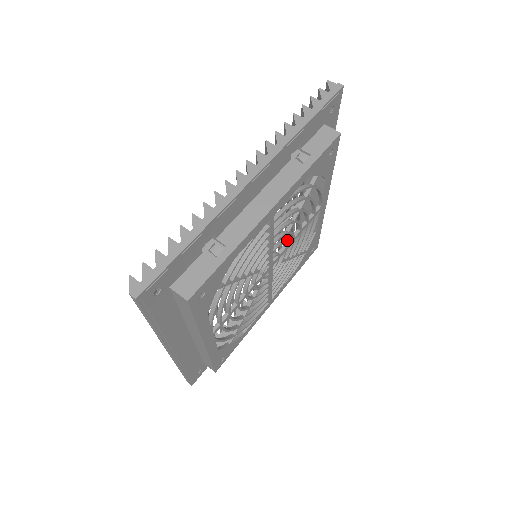
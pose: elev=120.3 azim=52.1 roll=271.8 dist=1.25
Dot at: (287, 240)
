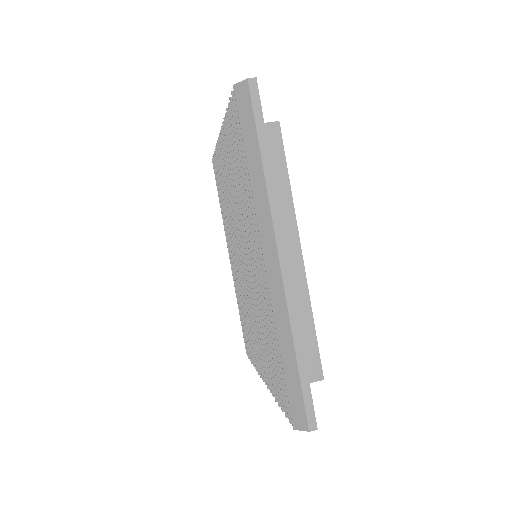
Dot at: occluded
